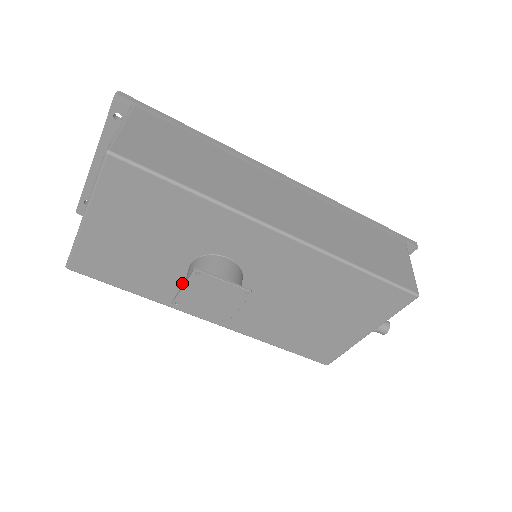
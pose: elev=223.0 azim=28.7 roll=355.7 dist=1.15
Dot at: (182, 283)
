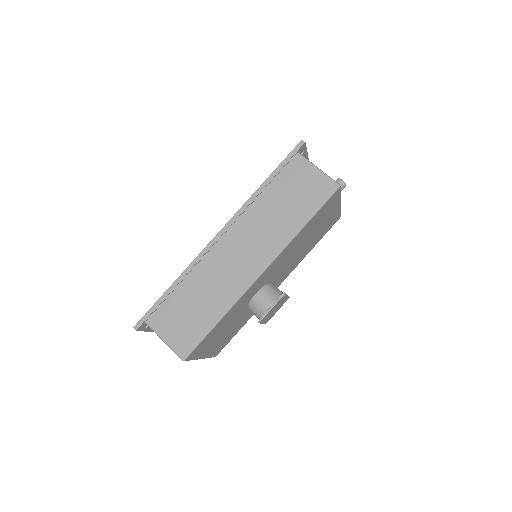
Dot at: occluded
